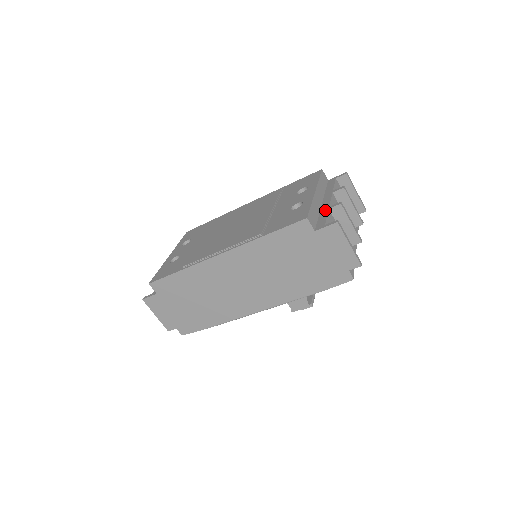
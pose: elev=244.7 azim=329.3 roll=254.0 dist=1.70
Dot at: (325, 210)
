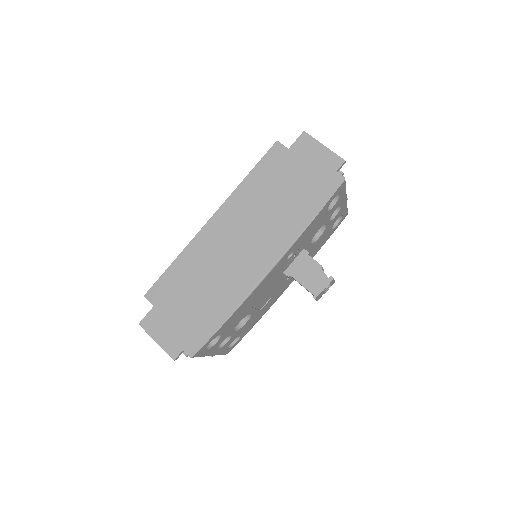
Dot at: occluded
